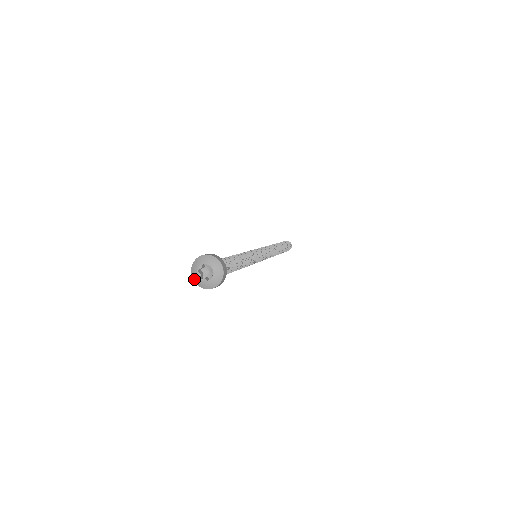
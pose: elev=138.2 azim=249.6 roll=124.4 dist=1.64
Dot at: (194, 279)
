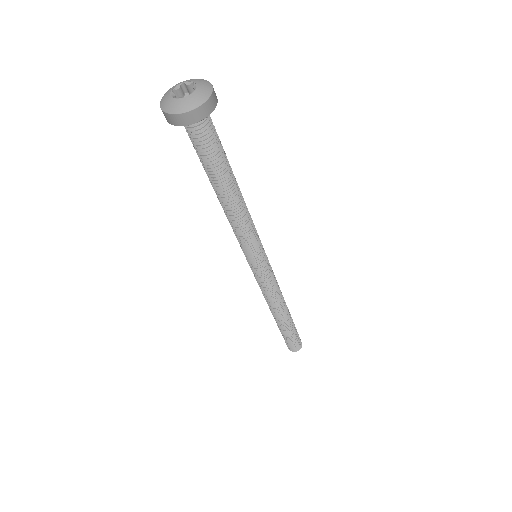
Dot at: (162, 105)
